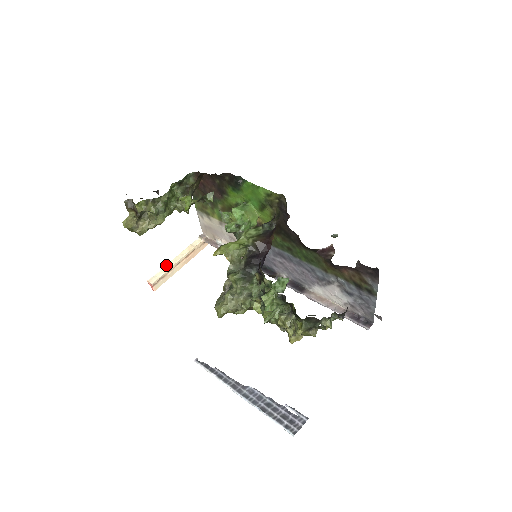
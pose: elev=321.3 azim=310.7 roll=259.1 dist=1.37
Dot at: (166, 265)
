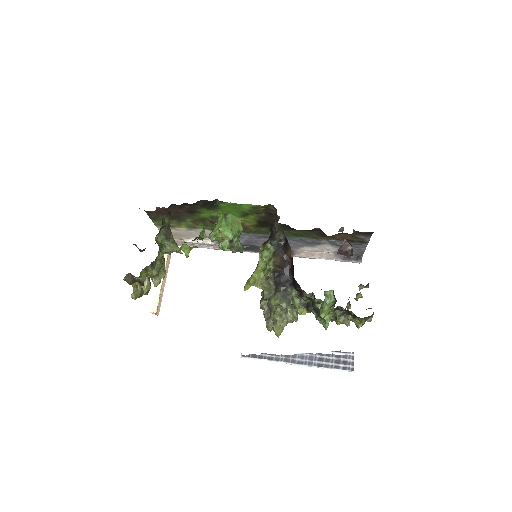
Dot at: (155, 288)
